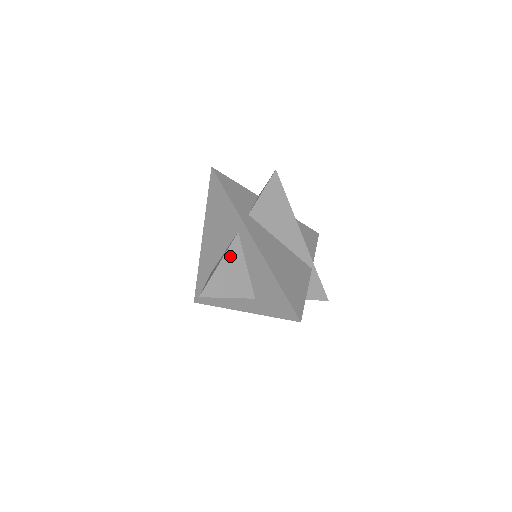
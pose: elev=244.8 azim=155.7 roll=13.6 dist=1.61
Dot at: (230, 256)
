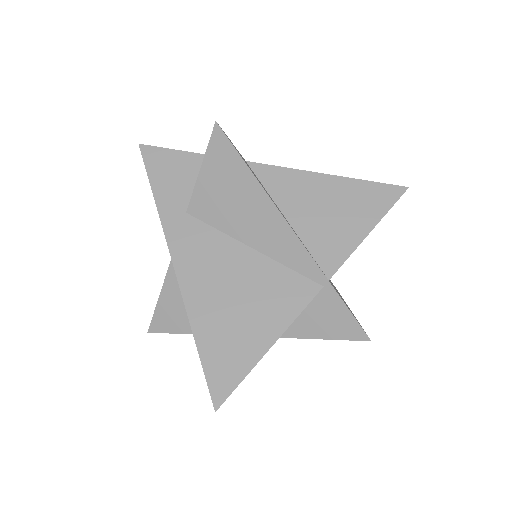
Dot at: (174, 278)
